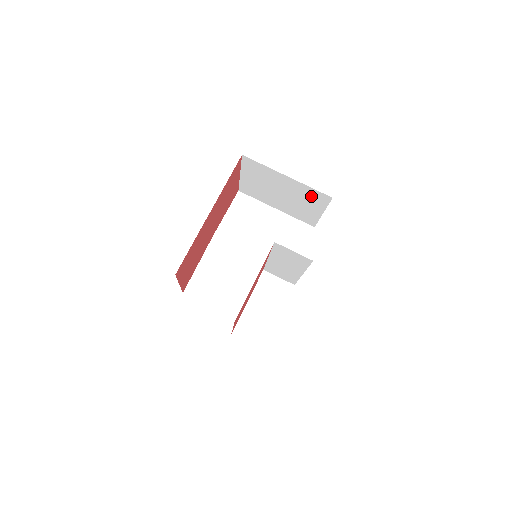
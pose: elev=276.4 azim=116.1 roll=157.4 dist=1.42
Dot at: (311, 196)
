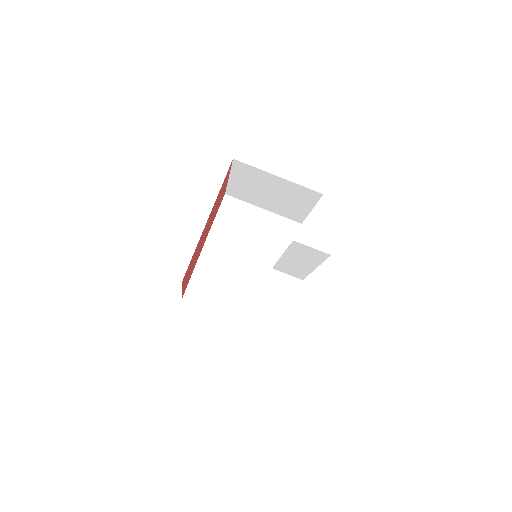
Dot at: (301, 194)
